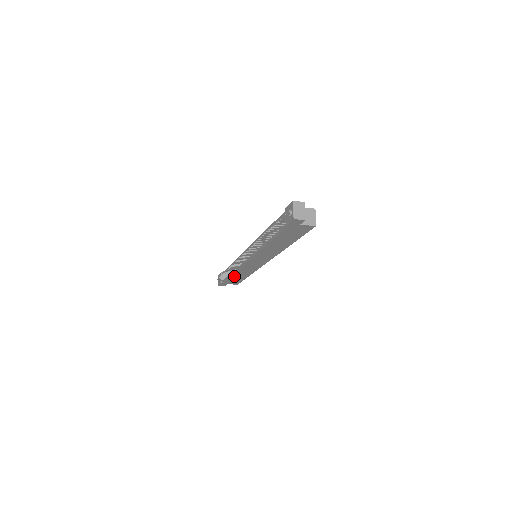
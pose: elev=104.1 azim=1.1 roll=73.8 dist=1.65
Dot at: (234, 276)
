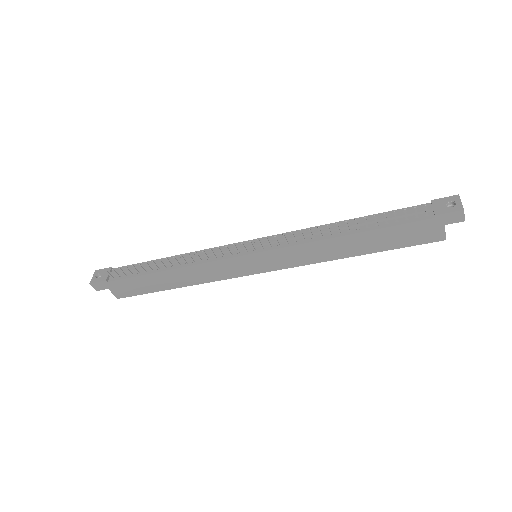
Dot at: (161, 275)
